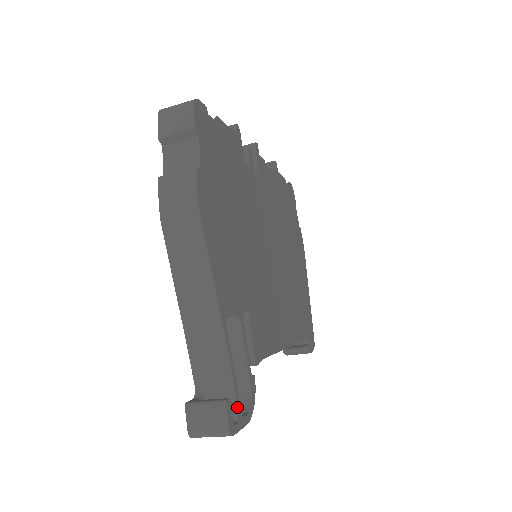
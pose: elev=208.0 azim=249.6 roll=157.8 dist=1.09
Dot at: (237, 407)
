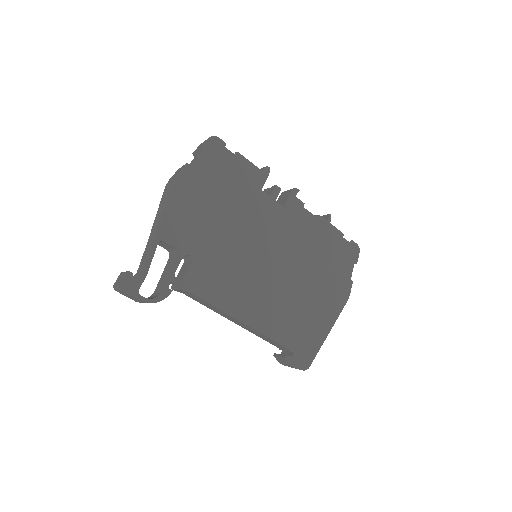
Dot at: (137, 284)
